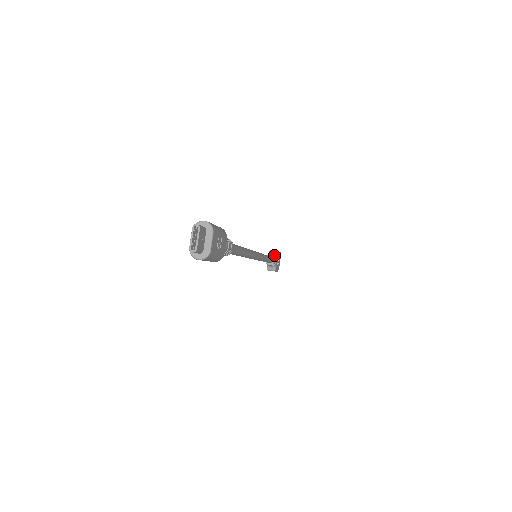
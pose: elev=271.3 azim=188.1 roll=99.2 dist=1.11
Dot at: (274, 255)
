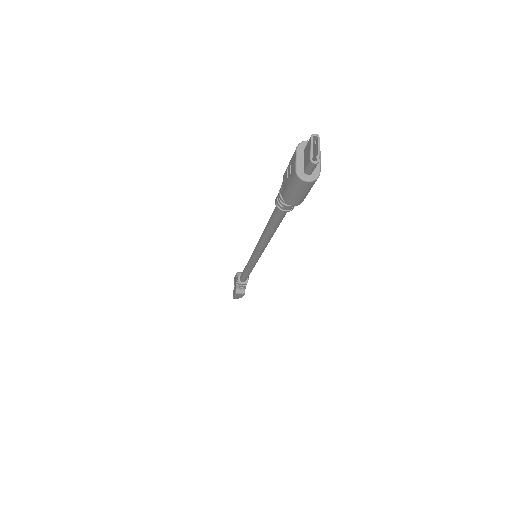
Dot at: occluded
